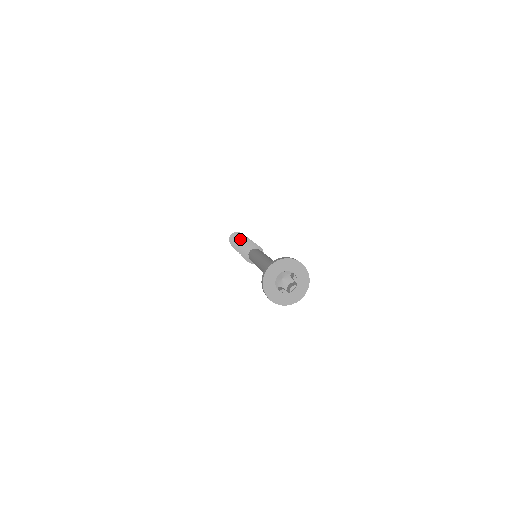
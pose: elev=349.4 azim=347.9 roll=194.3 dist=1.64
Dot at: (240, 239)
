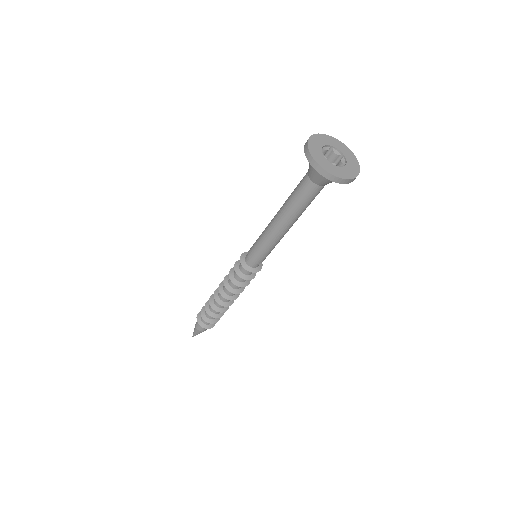
Dot at: (215, 292)
